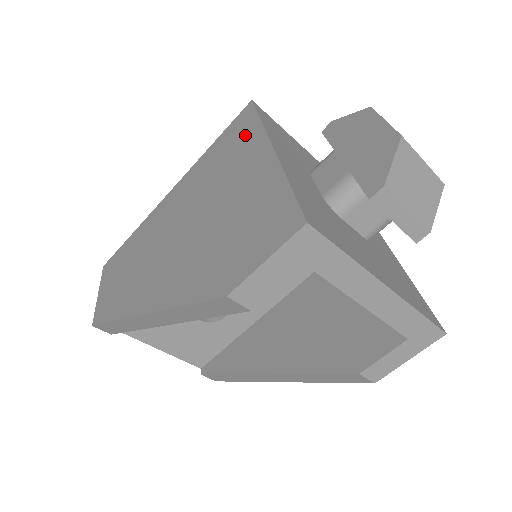
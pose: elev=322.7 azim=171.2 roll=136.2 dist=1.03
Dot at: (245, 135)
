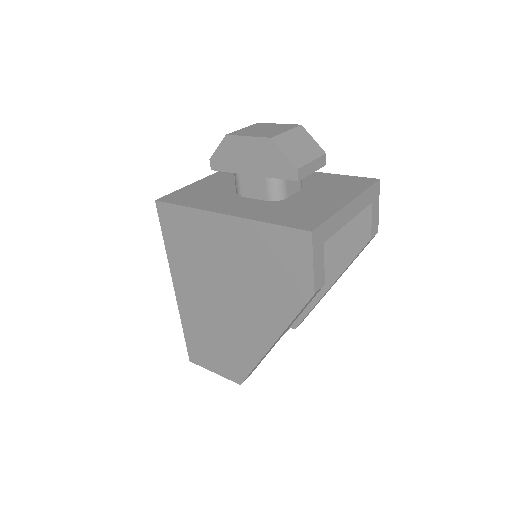
Dot at: (188, 222)
